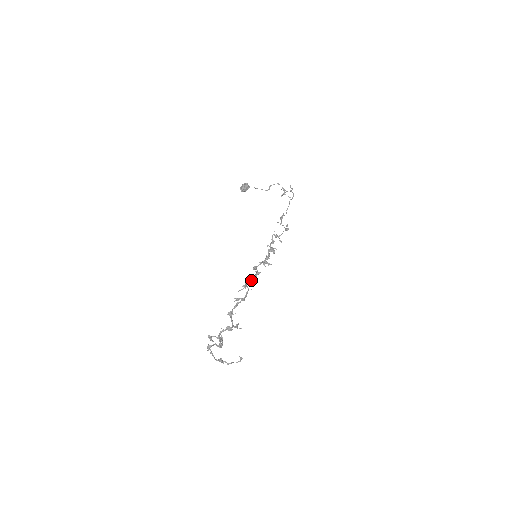
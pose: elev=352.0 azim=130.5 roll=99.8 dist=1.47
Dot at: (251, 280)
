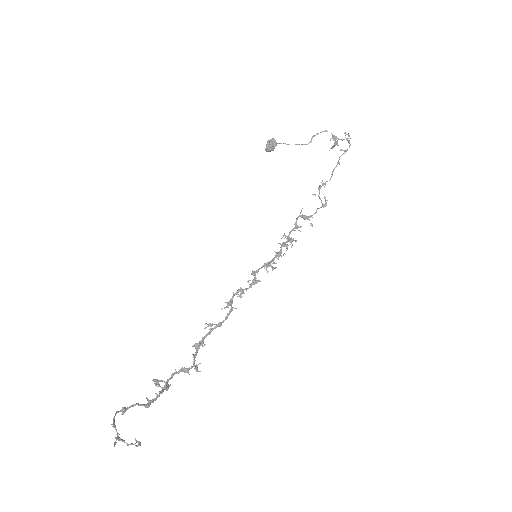
Dot at: (243, 292)
